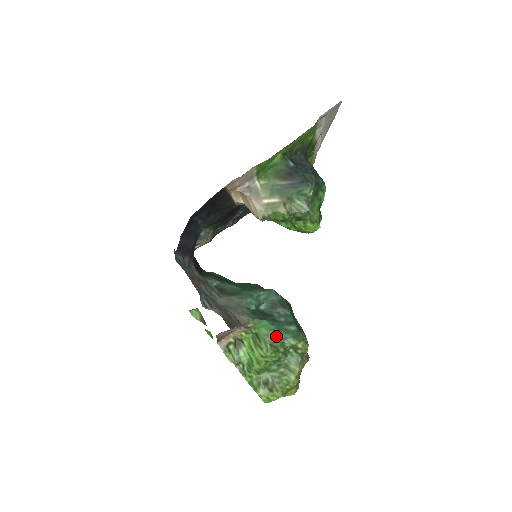
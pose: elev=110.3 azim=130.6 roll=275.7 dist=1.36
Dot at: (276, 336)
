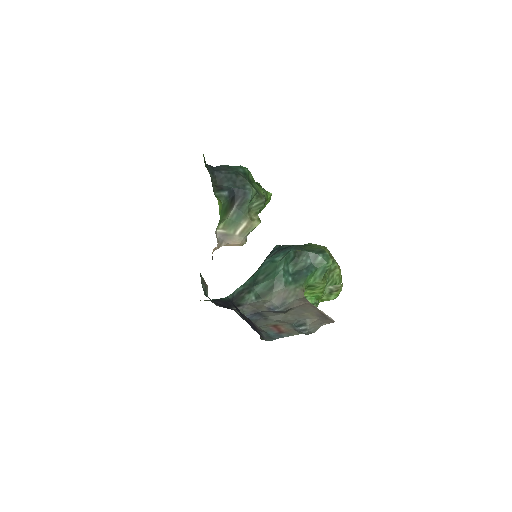
Dot at: (319, 273)
